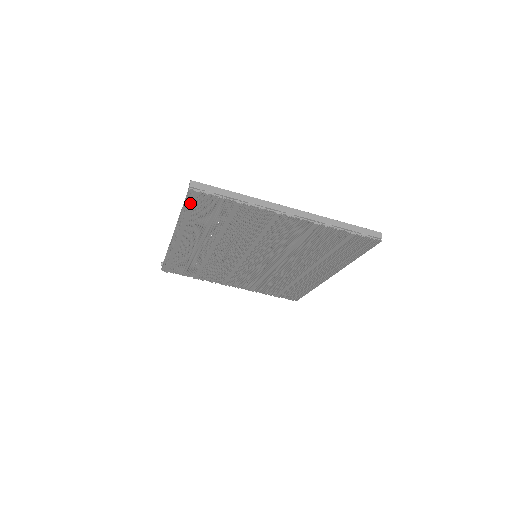
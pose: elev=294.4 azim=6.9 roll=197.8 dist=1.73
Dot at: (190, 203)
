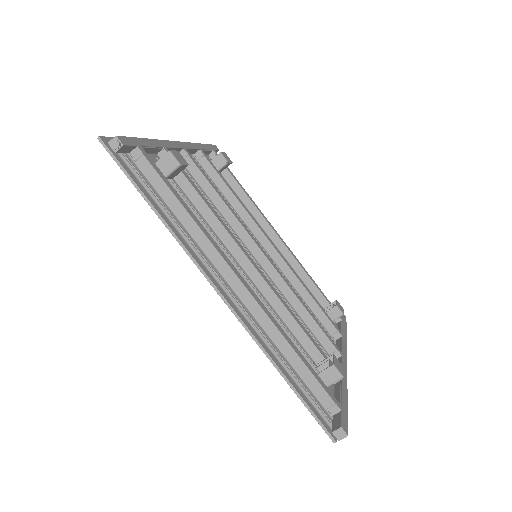
Dot at: (311, 407)
